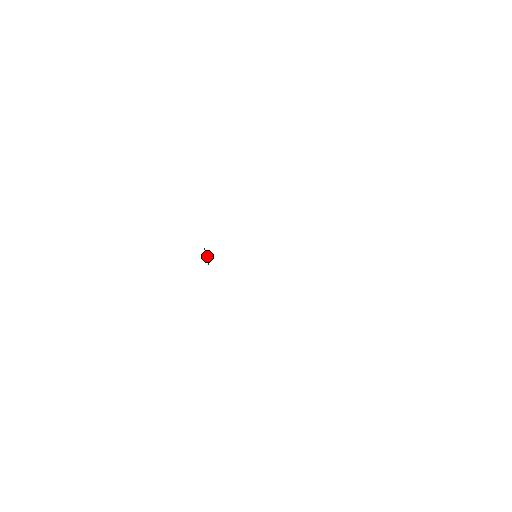
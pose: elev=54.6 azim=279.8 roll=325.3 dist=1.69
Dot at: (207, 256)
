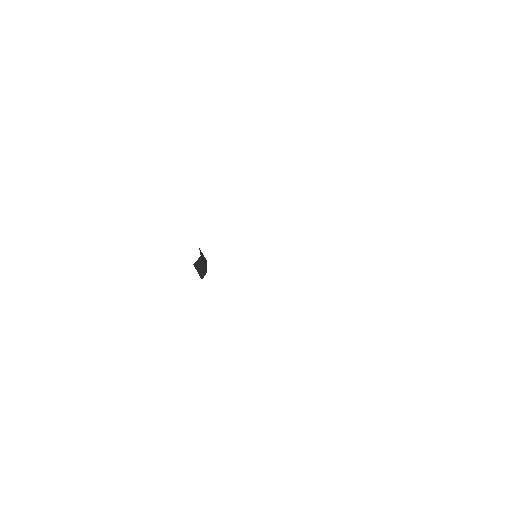
Dot at: (202, 261)
